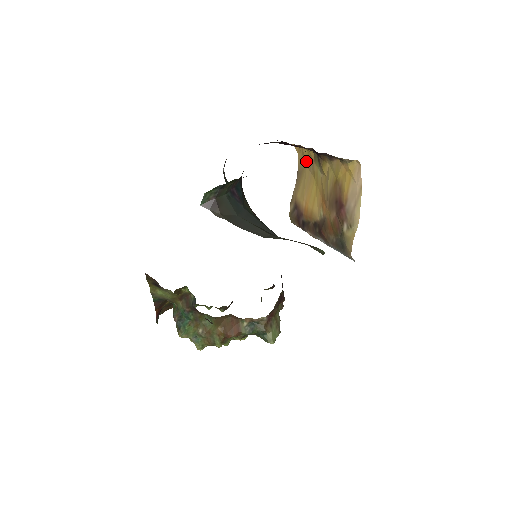
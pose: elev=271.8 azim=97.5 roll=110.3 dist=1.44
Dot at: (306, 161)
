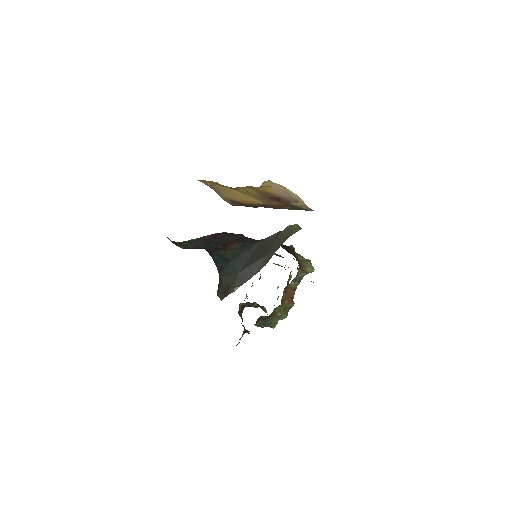
Dot at: (211, 183)
